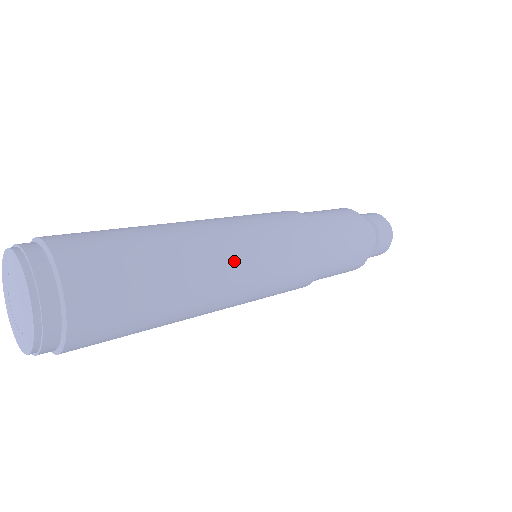
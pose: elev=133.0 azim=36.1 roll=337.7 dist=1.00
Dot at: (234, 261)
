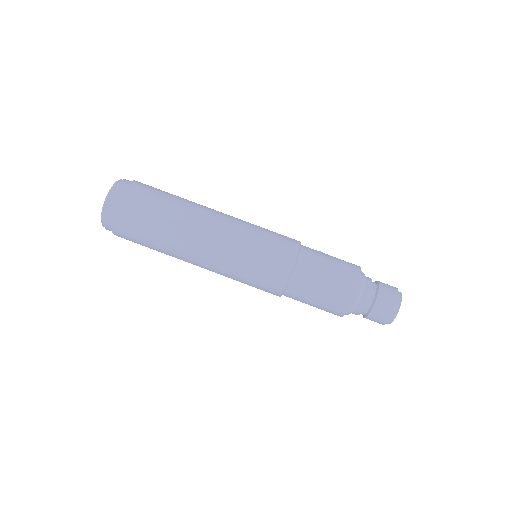
Dot at: (209, 251)
